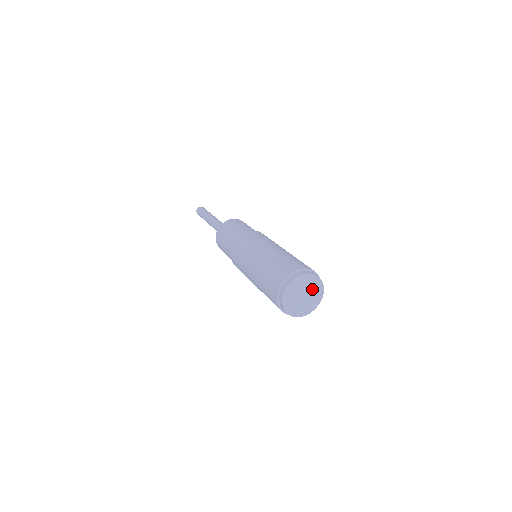
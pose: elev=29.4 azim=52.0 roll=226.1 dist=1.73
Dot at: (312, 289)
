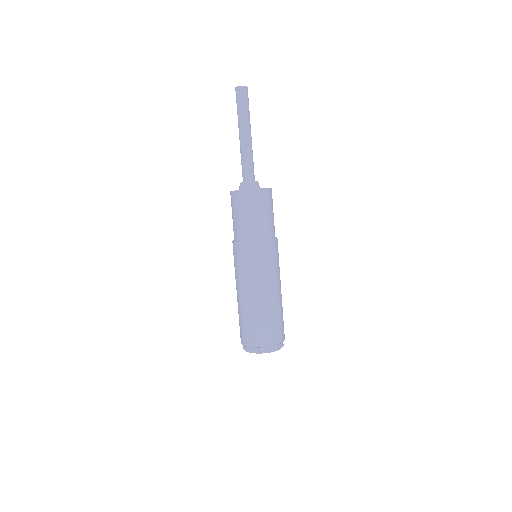
Dot at: occluded
